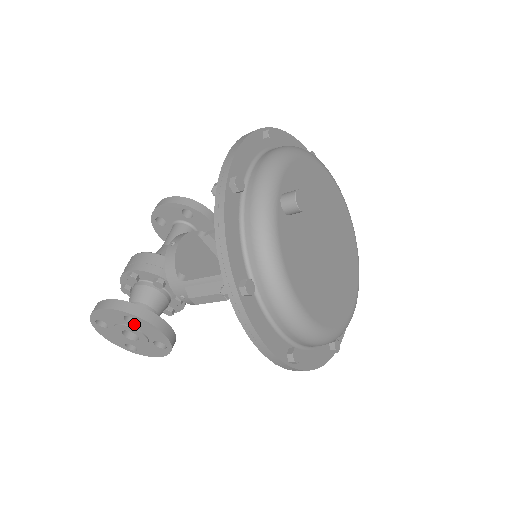
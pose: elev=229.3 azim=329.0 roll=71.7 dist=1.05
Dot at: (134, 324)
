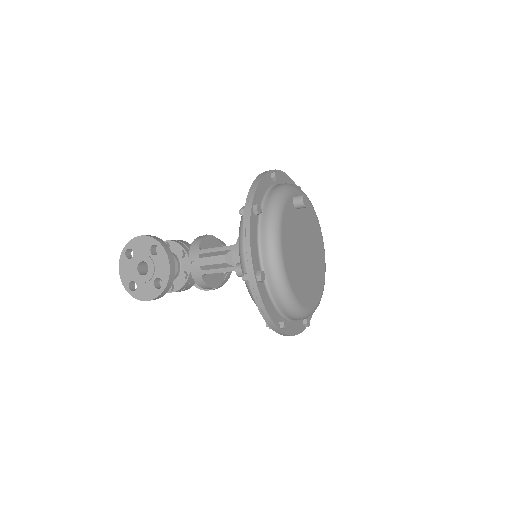
Dot at: (154, 255)
